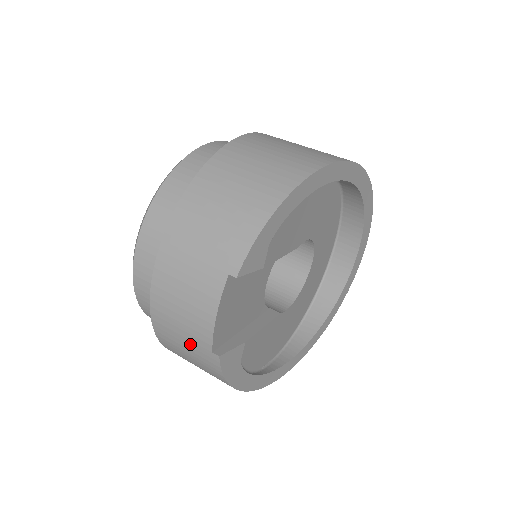
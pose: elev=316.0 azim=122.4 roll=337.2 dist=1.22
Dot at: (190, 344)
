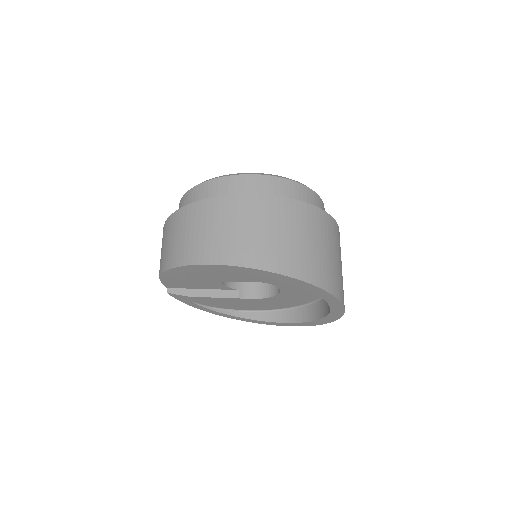
Dot at: occluded
